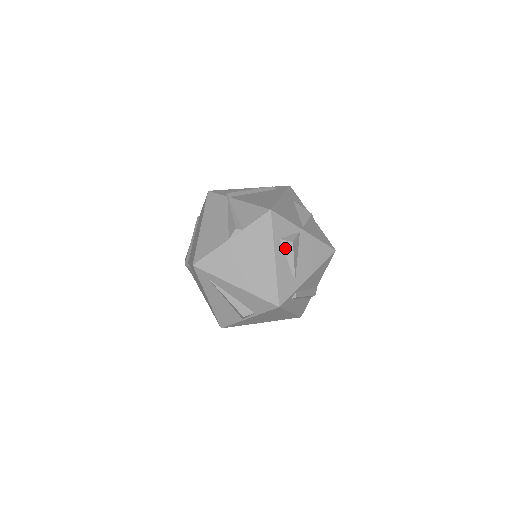
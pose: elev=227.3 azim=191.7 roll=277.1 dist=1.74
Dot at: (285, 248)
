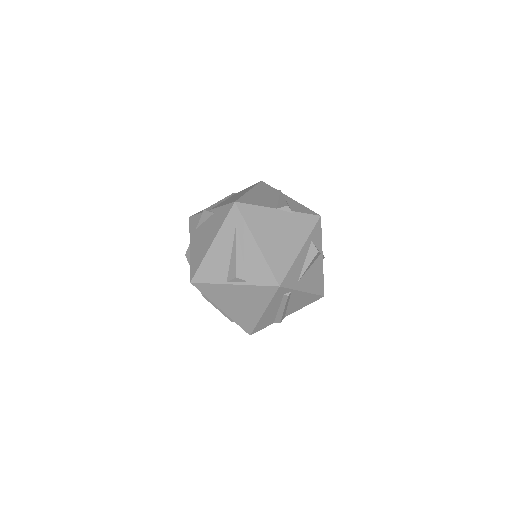
Dot at: (310, 251)
